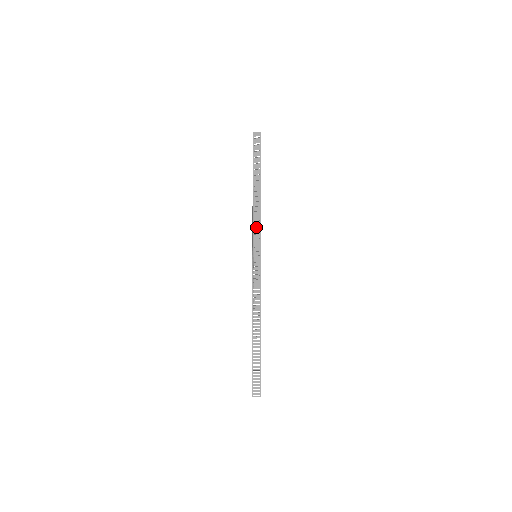
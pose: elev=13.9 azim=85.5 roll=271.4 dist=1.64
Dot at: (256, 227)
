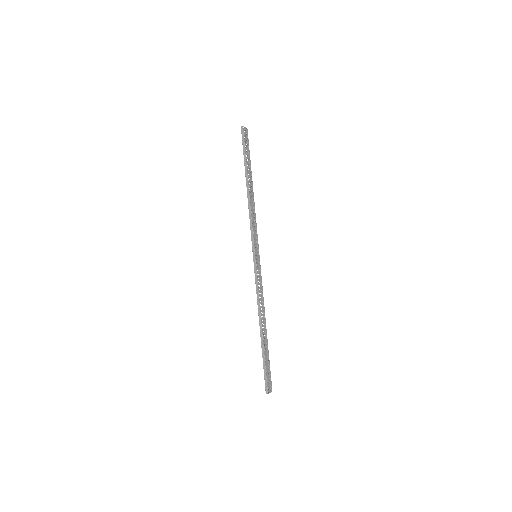
Dot at: (254, 227)
